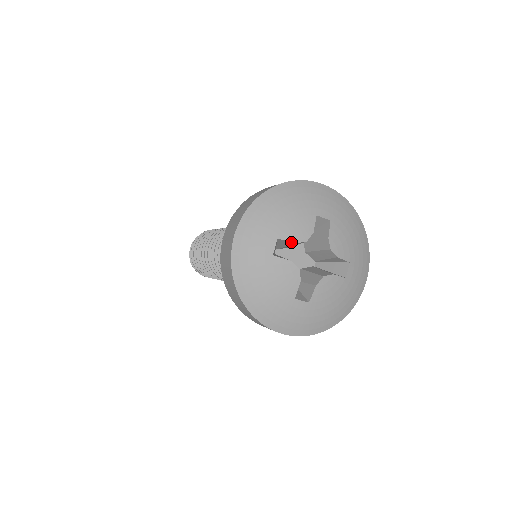
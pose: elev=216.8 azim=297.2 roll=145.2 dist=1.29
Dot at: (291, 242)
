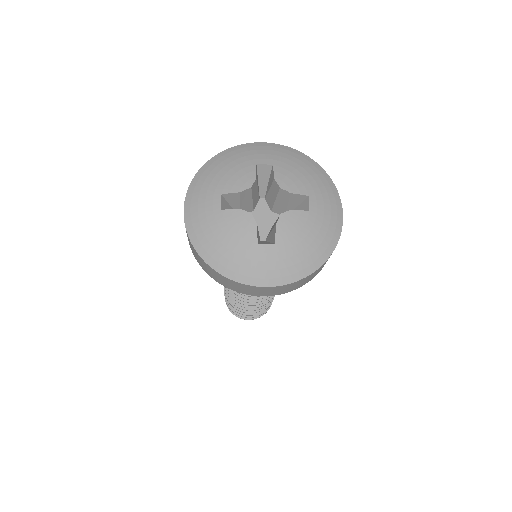
Dot at: (236, 193)
